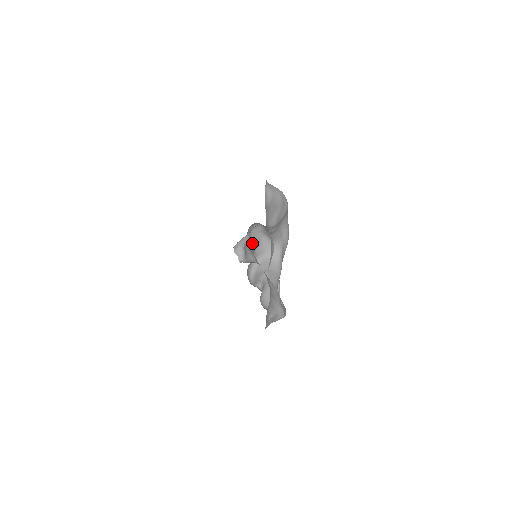
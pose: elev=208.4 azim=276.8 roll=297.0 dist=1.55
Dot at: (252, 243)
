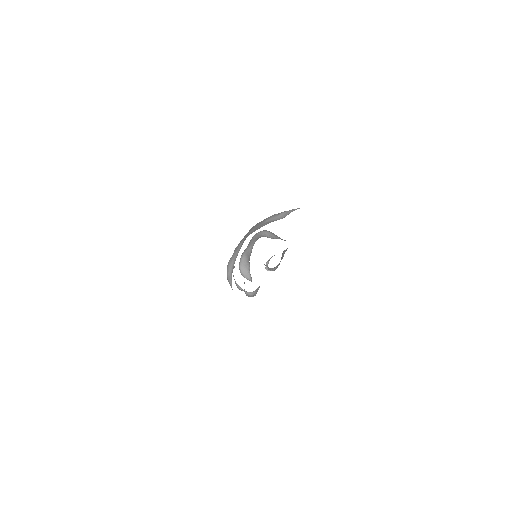
Dot at: occluded
